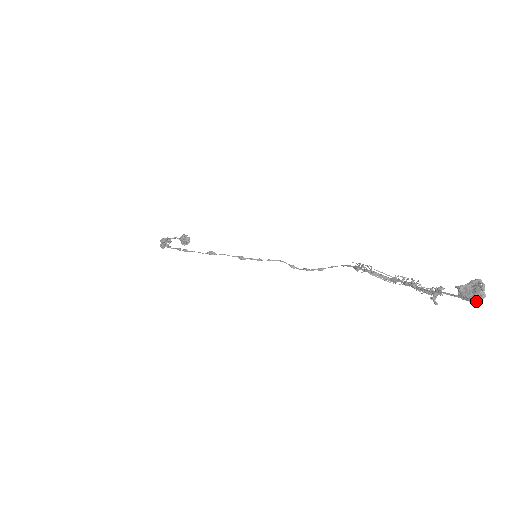
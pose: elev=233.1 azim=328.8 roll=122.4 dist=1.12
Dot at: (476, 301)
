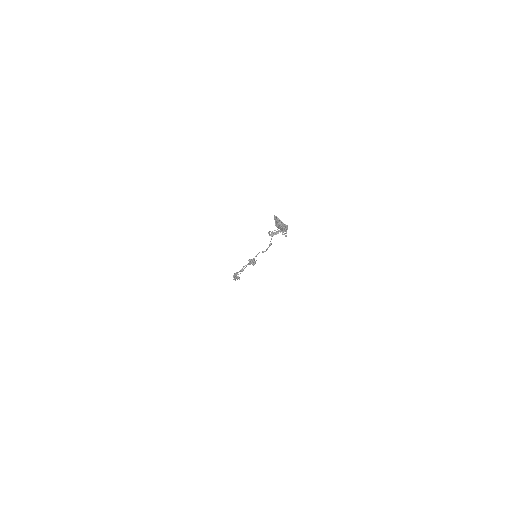
Dot at: (282, 228)
